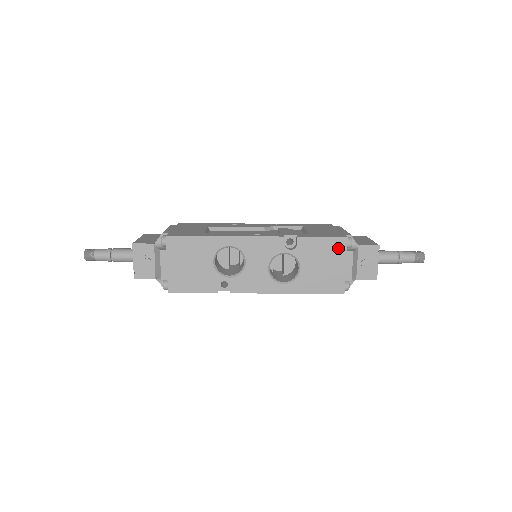
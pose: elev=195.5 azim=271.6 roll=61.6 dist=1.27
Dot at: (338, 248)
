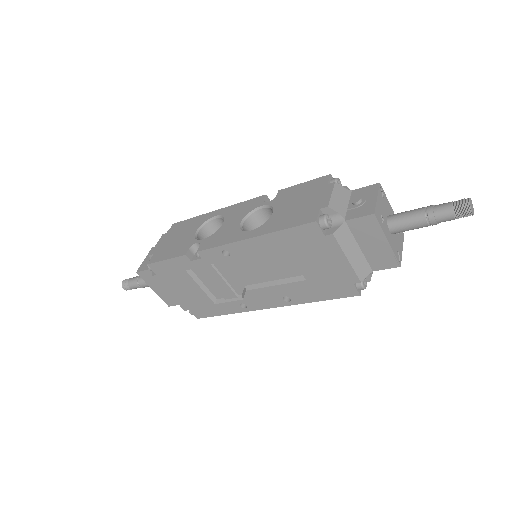
Dot at: (318, 185)
